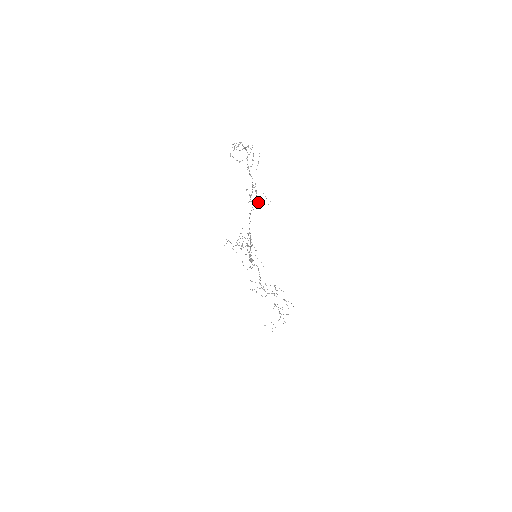
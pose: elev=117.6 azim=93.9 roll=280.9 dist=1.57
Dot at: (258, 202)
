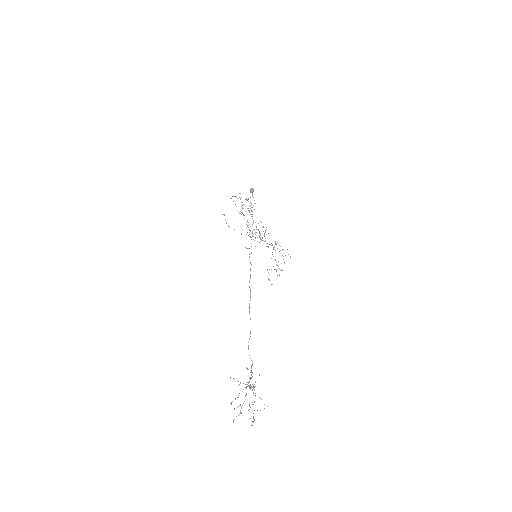
Dot at: occluded
